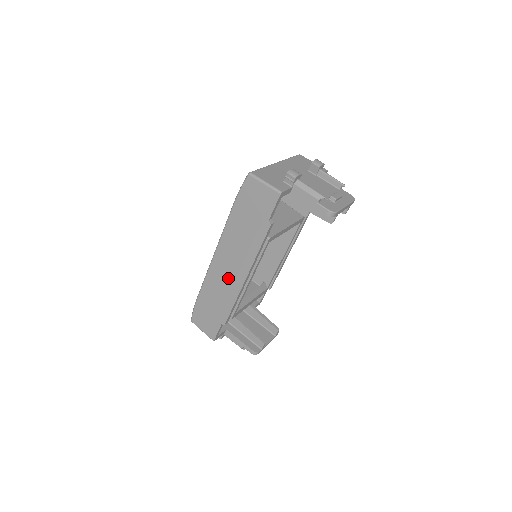
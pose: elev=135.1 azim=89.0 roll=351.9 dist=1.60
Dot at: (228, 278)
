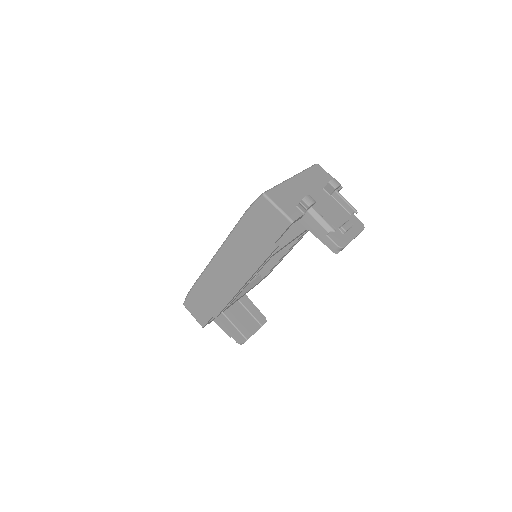
Dot at: (226, 280)
